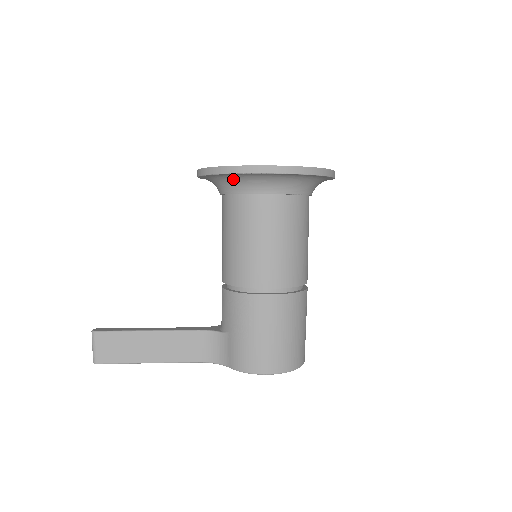
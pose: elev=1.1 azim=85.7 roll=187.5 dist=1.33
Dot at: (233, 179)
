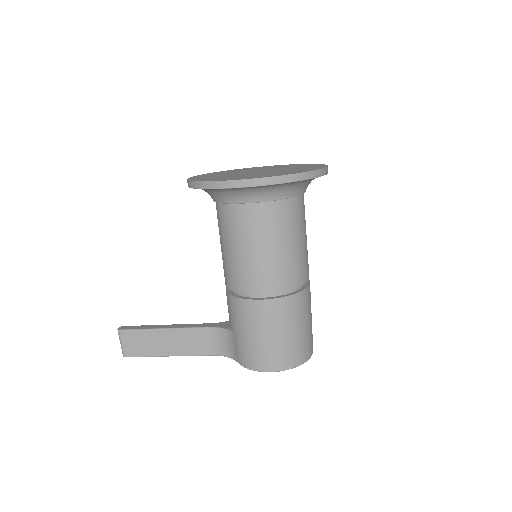
Dot at: (214, 191)
